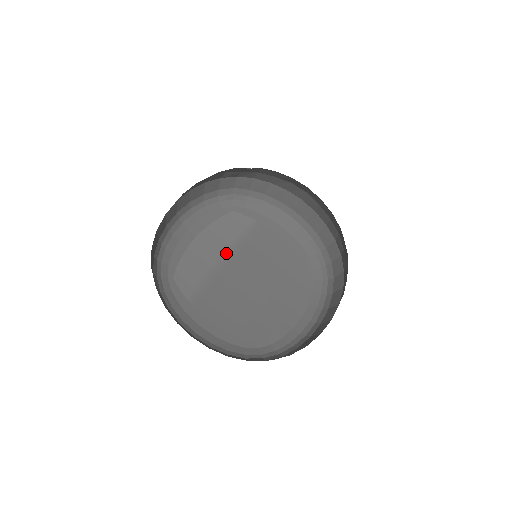
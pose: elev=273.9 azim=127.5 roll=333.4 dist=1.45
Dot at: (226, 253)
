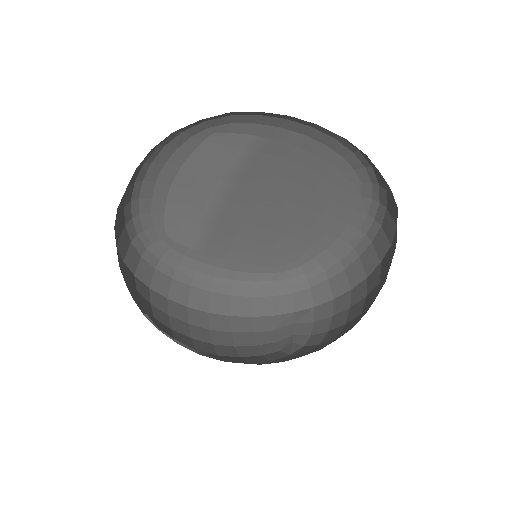
Dot at: (222, 191)
